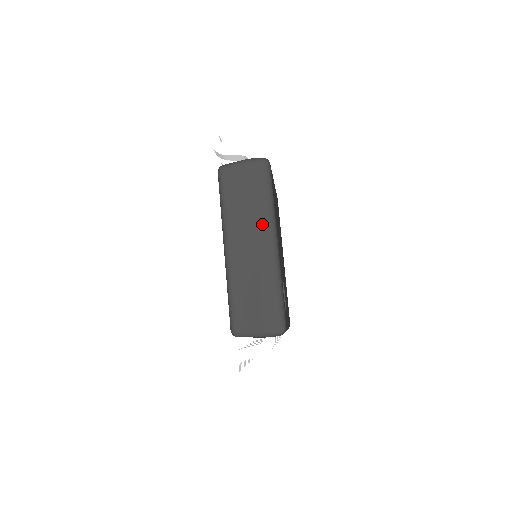
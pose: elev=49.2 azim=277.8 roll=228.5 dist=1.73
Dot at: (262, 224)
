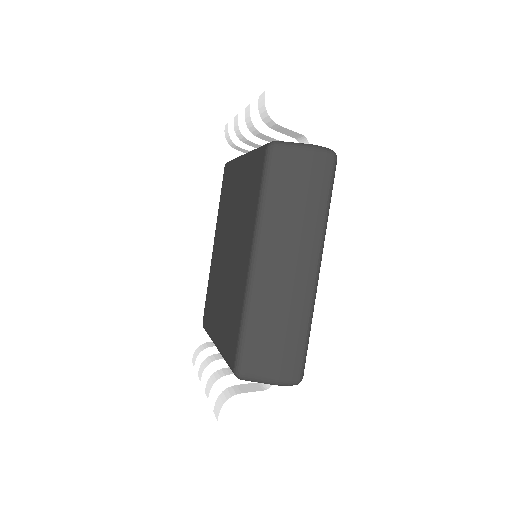
Dot at: (311, 242)
